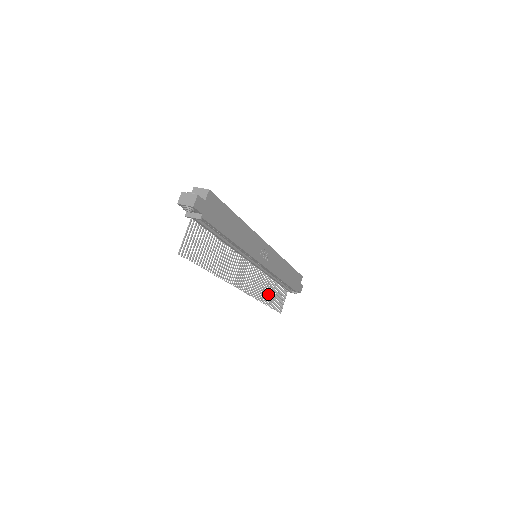
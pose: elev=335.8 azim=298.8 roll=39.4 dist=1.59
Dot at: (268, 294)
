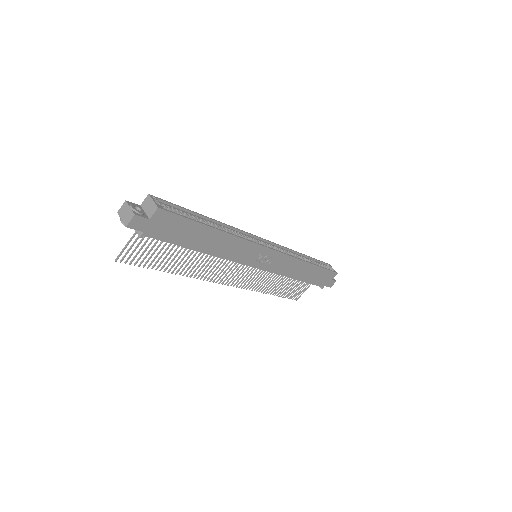
Dot at: (277, 285)
